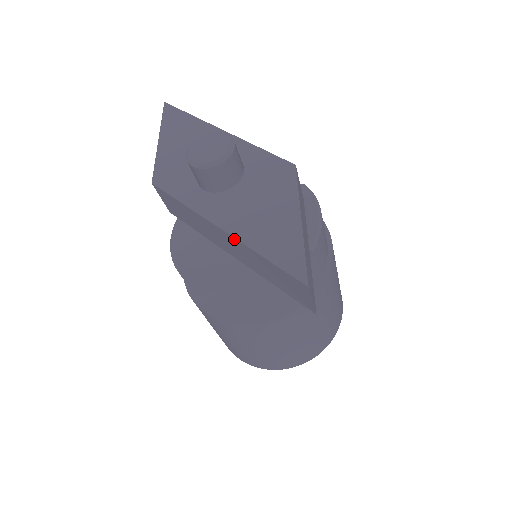
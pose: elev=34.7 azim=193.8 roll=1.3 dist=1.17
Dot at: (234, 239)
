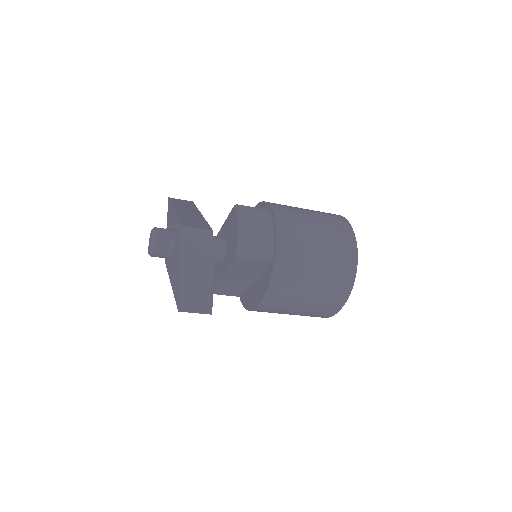
Dot at: occluded
